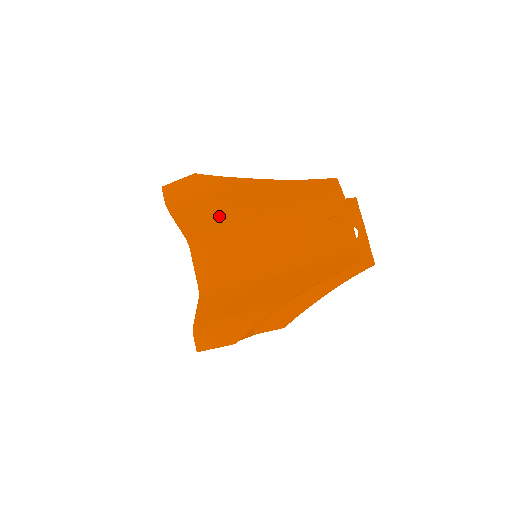
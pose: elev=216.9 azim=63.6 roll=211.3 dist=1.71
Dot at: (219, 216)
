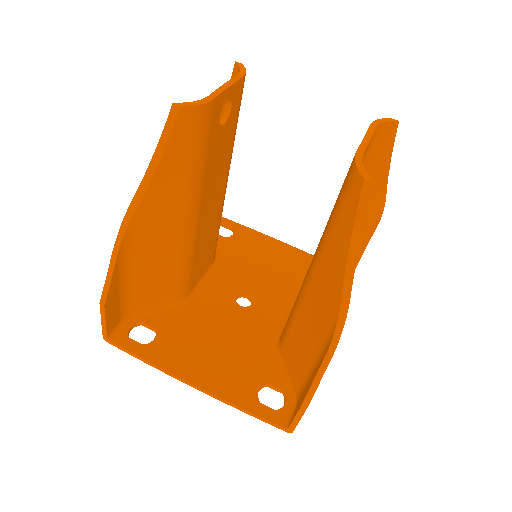
Dot at: occluded
